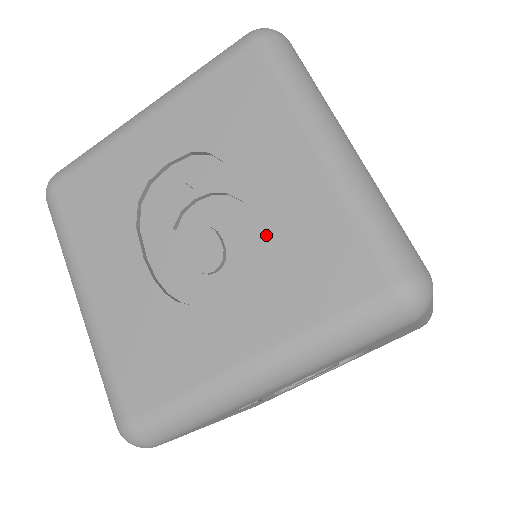
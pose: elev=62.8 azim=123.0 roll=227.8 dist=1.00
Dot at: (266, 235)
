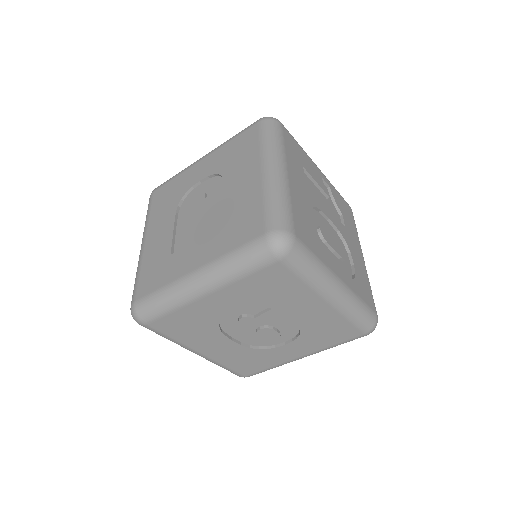
Dot at: (303, 328)
